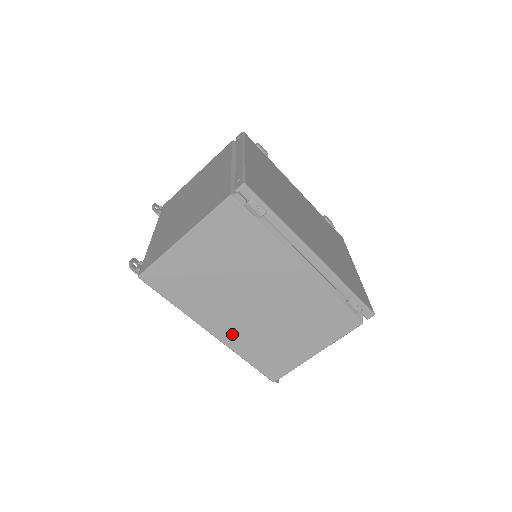
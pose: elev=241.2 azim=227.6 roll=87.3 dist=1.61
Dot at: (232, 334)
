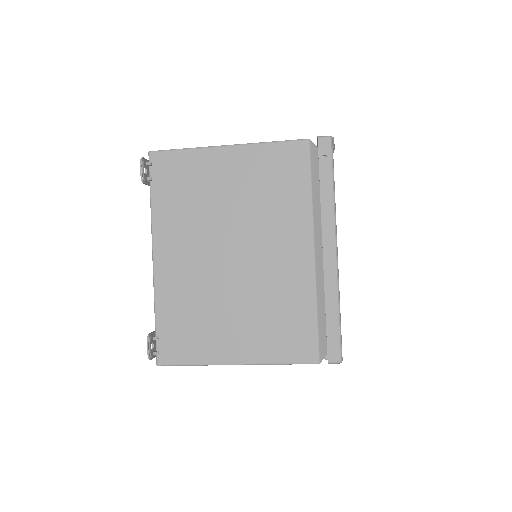
Dot at: occluded
